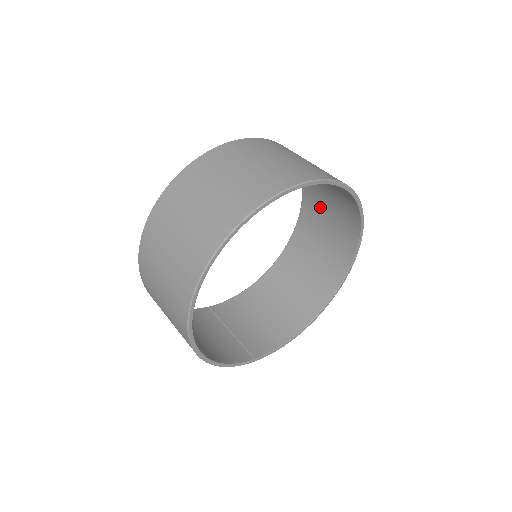
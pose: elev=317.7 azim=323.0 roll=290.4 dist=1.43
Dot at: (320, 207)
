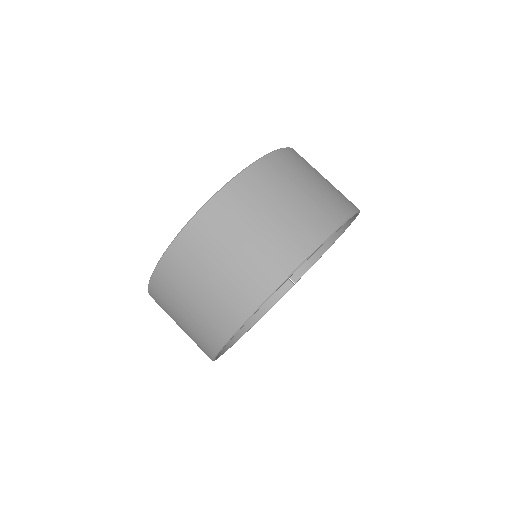
Dot at: occluded
